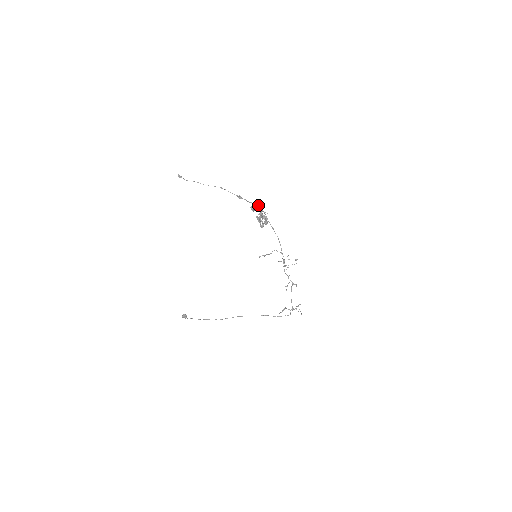
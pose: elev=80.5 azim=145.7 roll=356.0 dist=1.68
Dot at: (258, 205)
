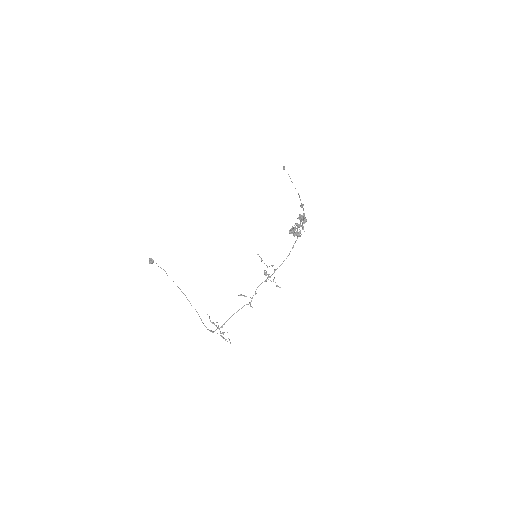
Dot at: occluded
